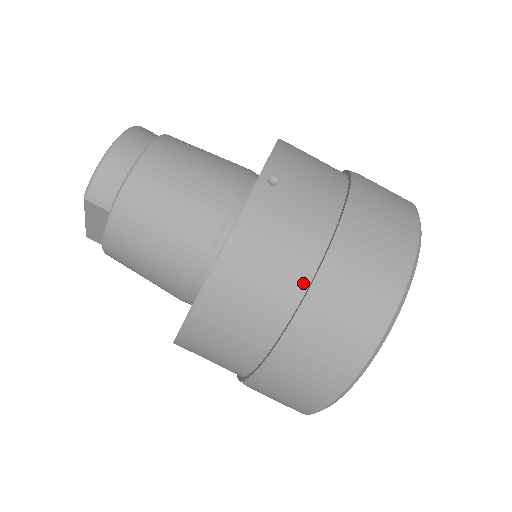
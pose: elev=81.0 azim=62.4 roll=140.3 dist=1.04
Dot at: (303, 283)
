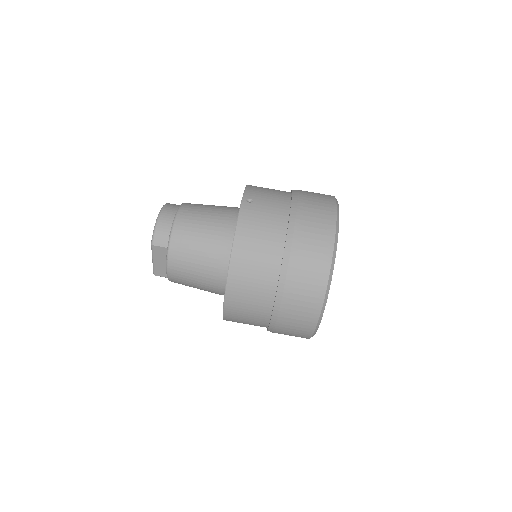
Dot at: (281, 244)
